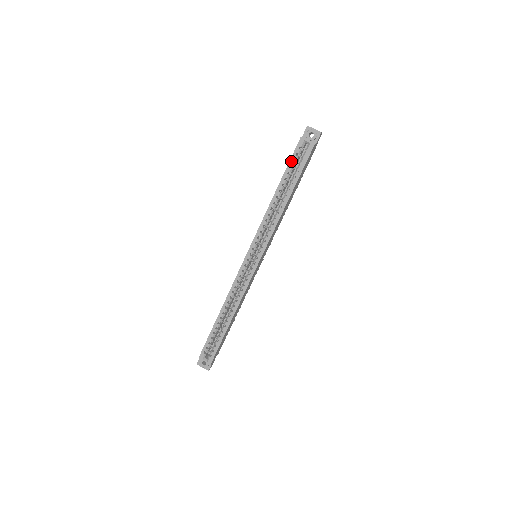
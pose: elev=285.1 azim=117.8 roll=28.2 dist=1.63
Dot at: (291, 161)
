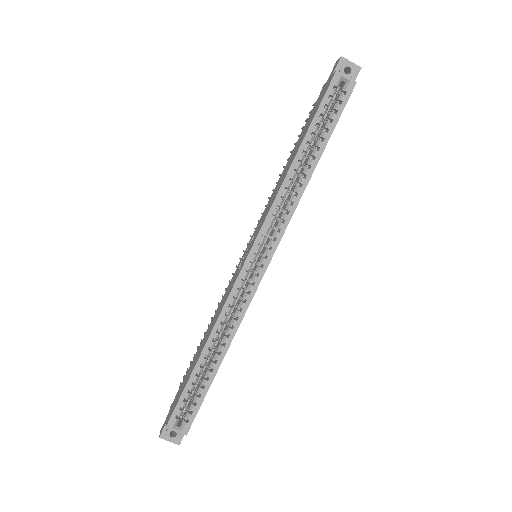
Dot at: (321, 107)
